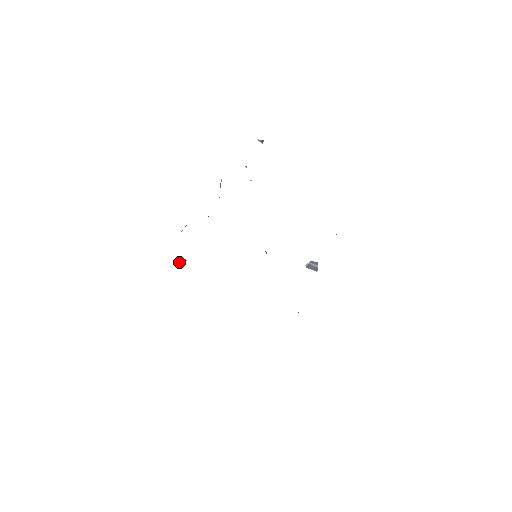
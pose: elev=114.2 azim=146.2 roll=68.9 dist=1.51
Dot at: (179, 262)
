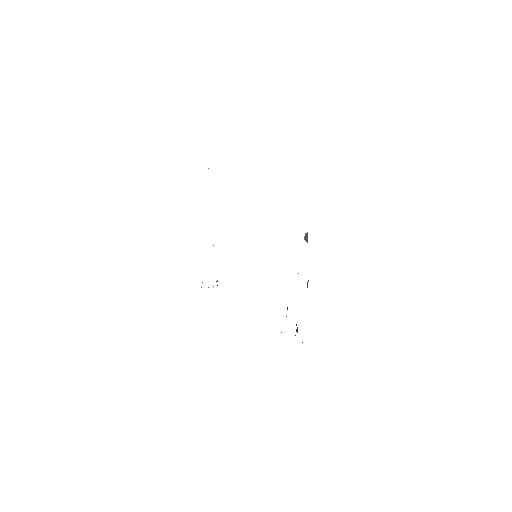
Dot at: occluded
